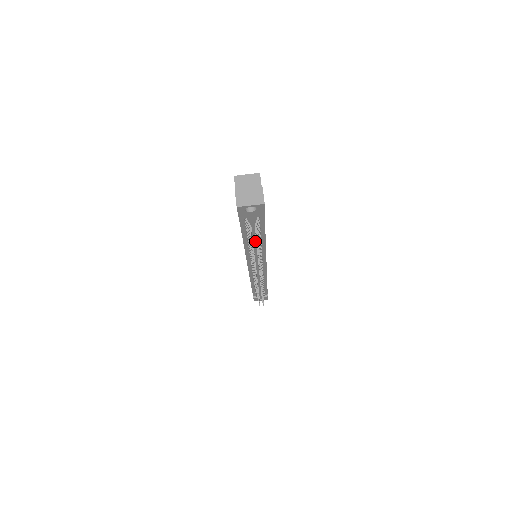
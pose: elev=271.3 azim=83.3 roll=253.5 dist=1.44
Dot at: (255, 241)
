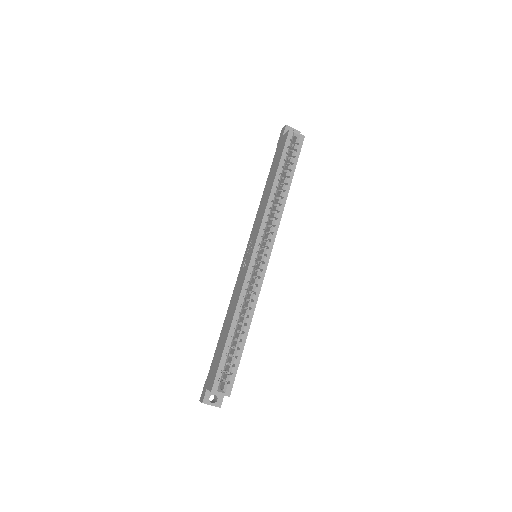
Dot at: occluded
